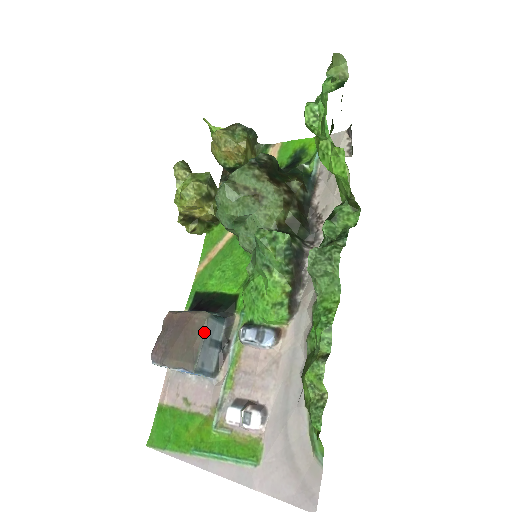
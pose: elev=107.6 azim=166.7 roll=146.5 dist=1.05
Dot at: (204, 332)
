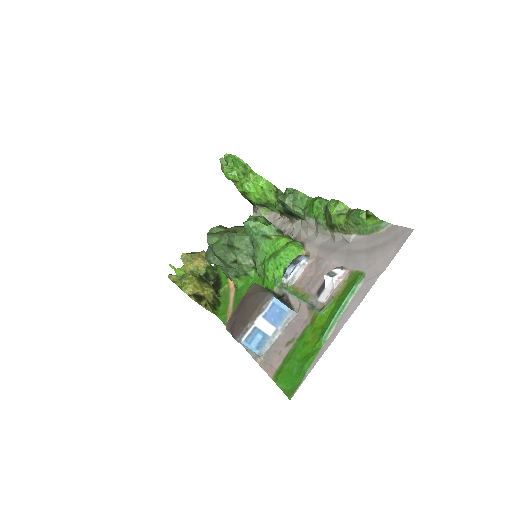
Dot at: (259, 286)
